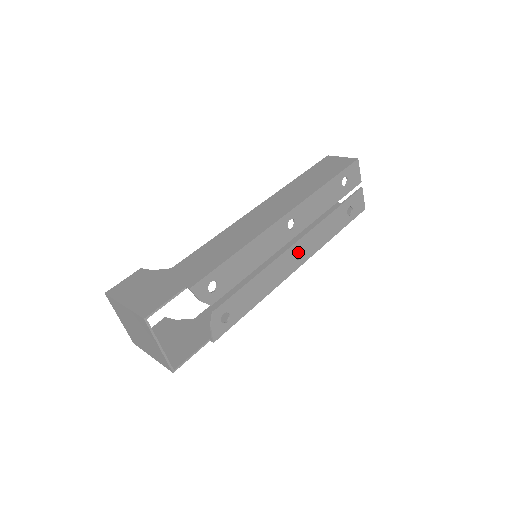
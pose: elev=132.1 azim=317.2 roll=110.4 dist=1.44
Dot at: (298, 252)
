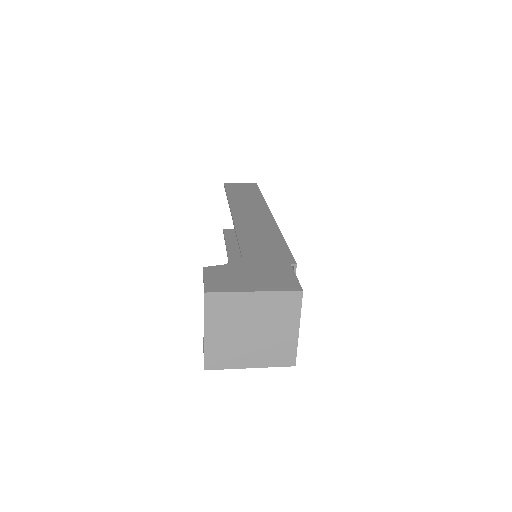
Dot at: occluded
